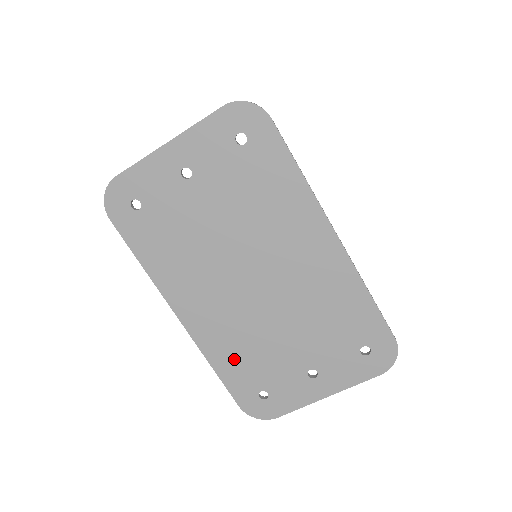
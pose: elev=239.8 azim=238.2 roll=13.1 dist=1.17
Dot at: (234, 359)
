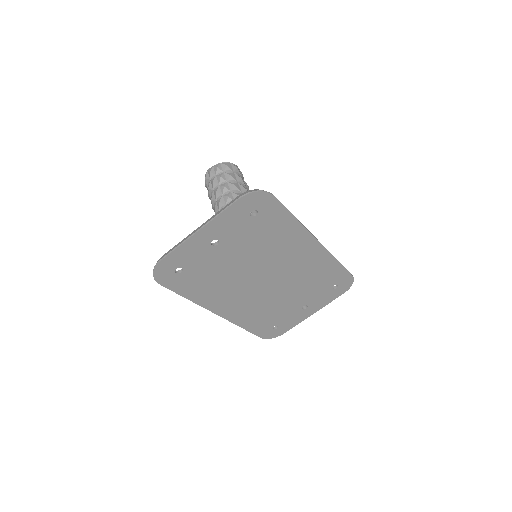
Dot at: (256, 319)
